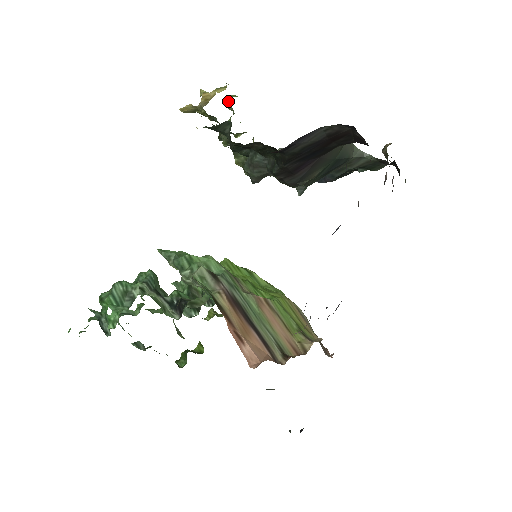
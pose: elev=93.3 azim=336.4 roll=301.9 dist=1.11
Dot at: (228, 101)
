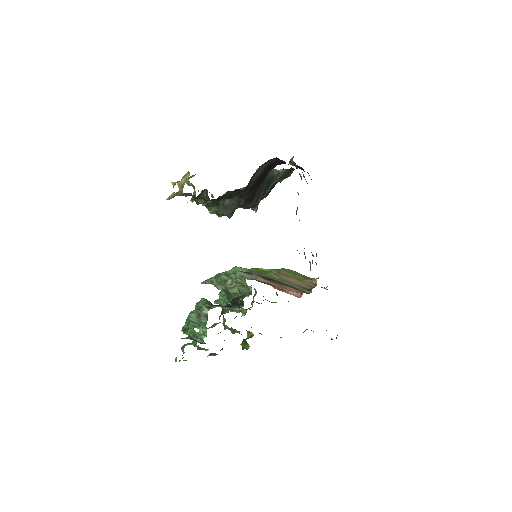
Dot at: occluded
